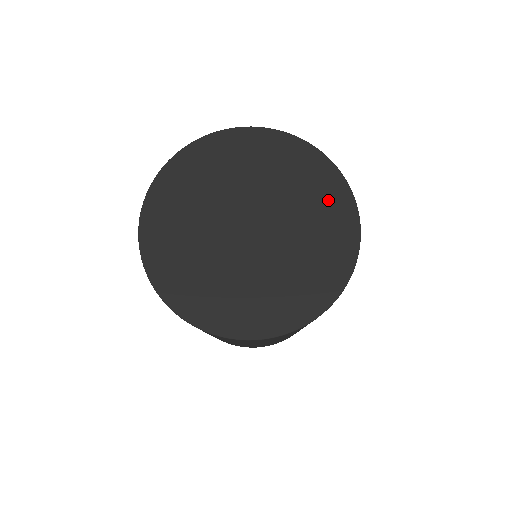
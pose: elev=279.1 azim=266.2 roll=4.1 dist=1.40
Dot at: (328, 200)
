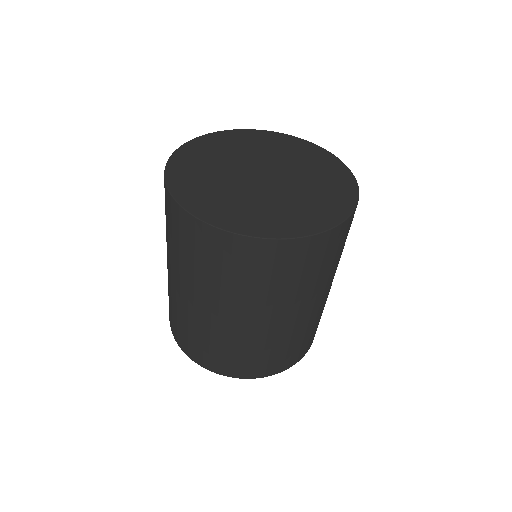
Dot at: (317, 158)
